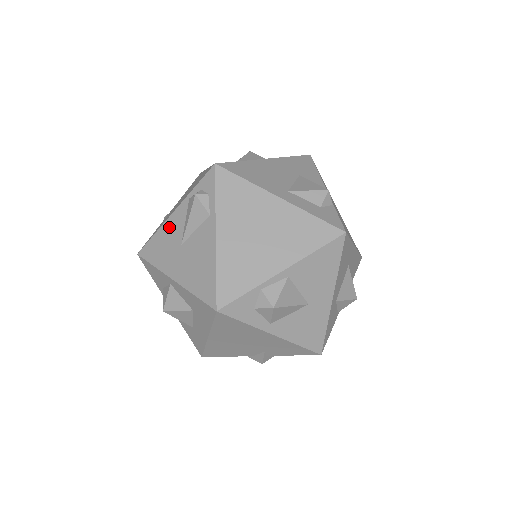
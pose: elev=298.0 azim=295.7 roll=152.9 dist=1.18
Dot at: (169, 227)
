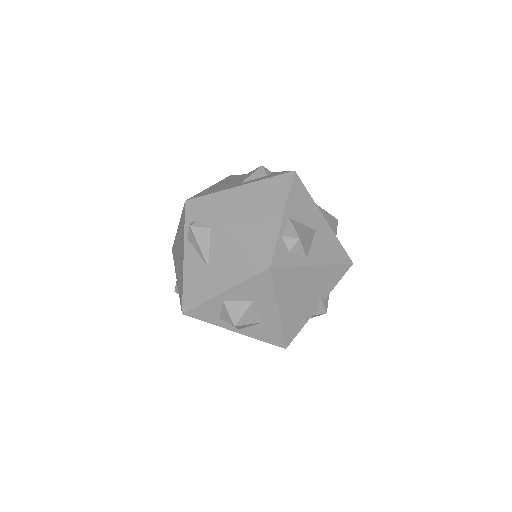
Dot at: (189, 269)
